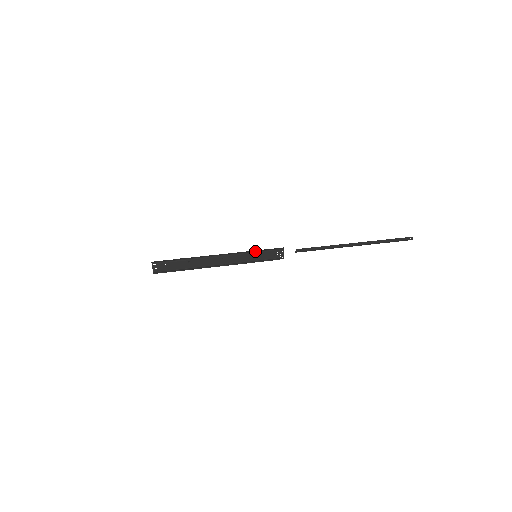
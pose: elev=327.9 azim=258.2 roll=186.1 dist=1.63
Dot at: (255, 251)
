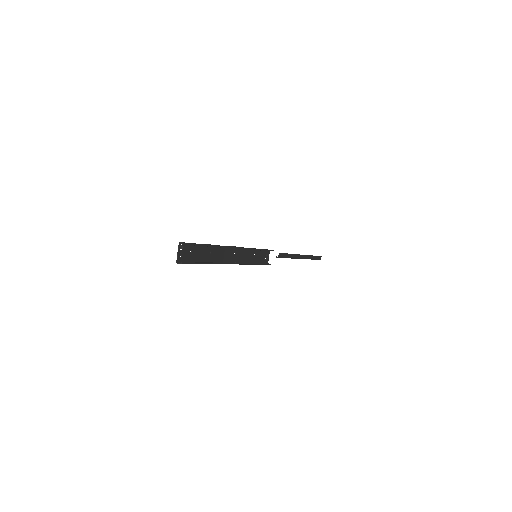
Dot at: occluded
